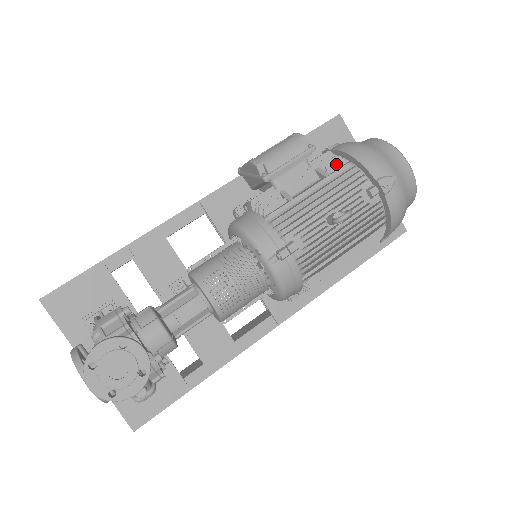
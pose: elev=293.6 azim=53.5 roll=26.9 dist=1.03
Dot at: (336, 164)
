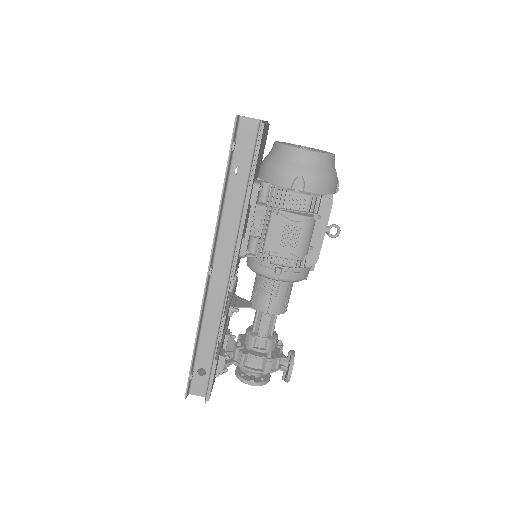
Dot at: (321, 206)
